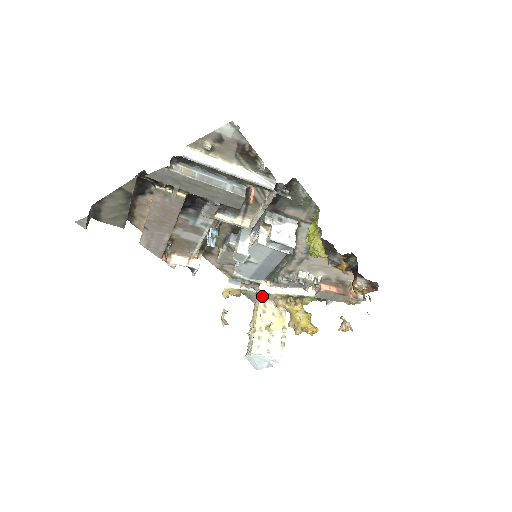
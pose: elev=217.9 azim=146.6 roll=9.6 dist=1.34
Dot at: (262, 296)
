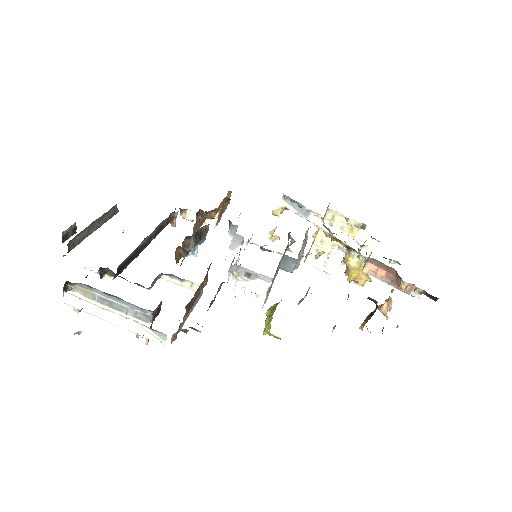
Dot at: occluded
